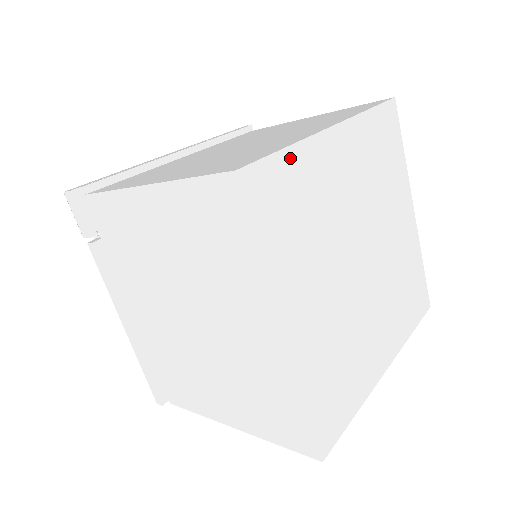
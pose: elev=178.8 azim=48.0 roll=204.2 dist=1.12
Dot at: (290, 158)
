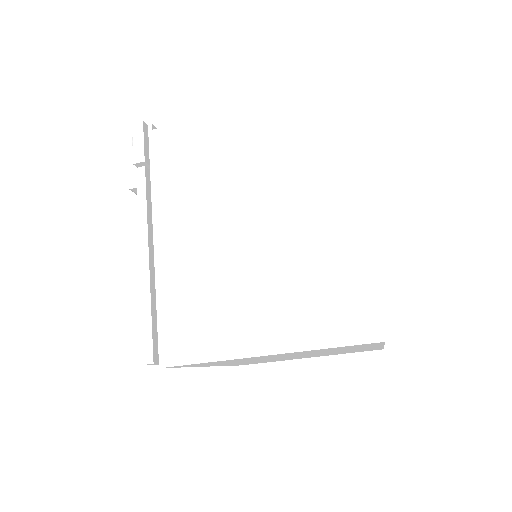
Dot at: occluded
